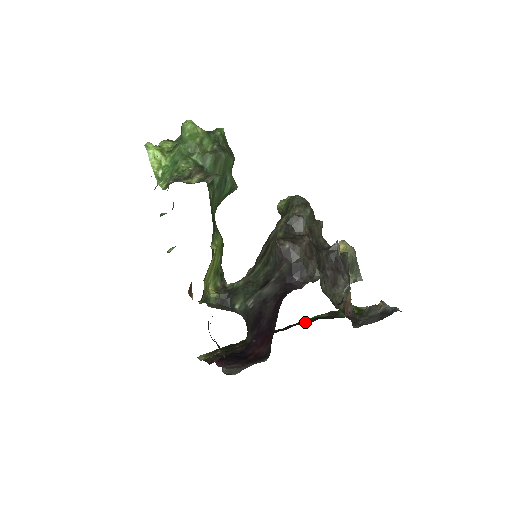
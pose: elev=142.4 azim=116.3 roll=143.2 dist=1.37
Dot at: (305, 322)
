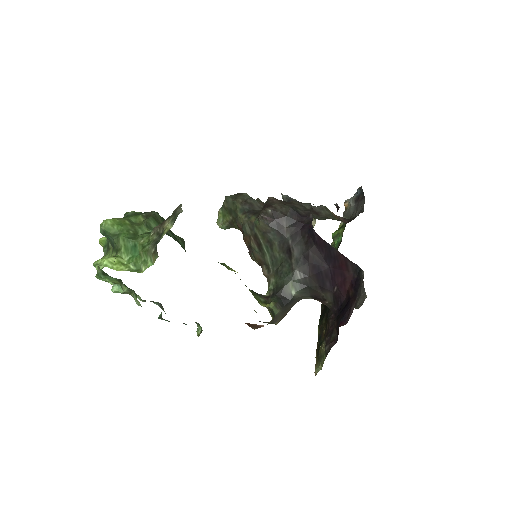
Dot at: occluded
